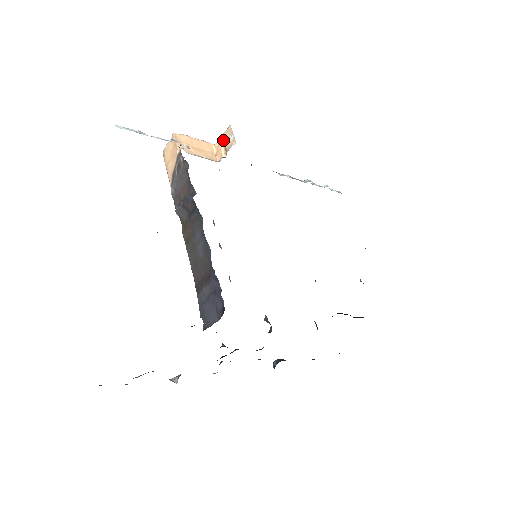
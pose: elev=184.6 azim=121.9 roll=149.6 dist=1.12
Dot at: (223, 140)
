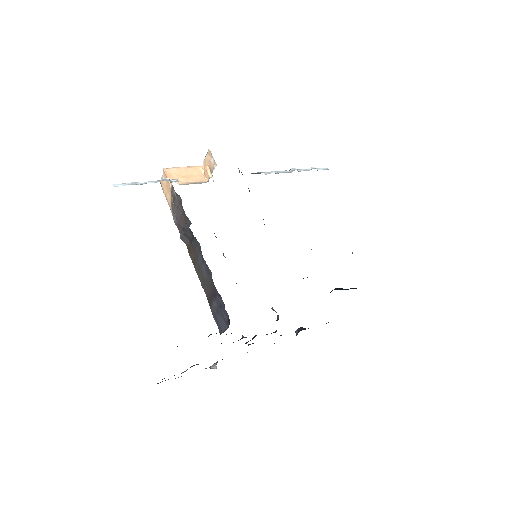
Dot at: (207, 162)
